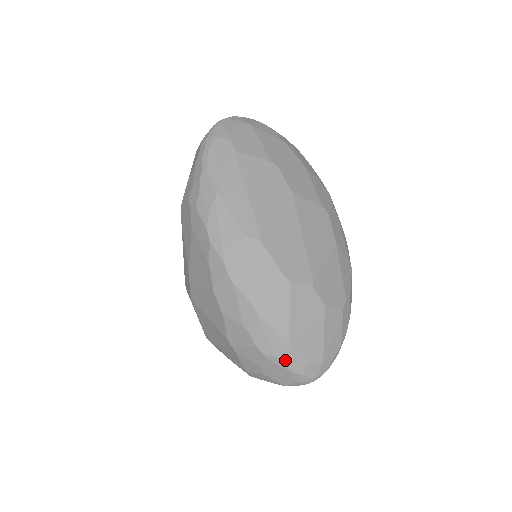
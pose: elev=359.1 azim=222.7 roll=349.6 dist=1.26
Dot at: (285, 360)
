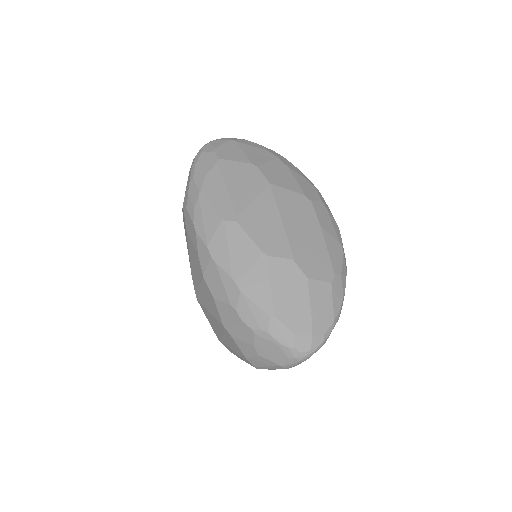
Dot at: (272, 332)
